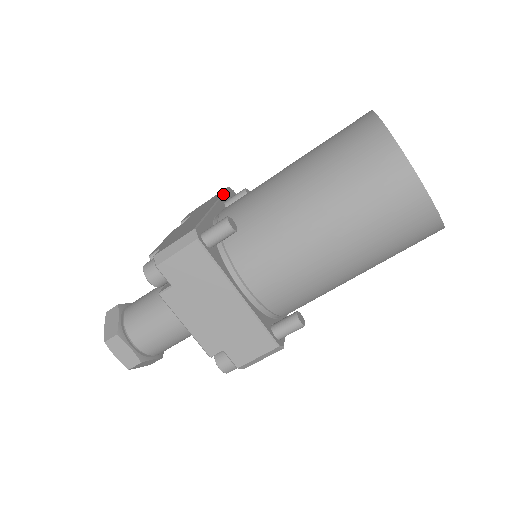
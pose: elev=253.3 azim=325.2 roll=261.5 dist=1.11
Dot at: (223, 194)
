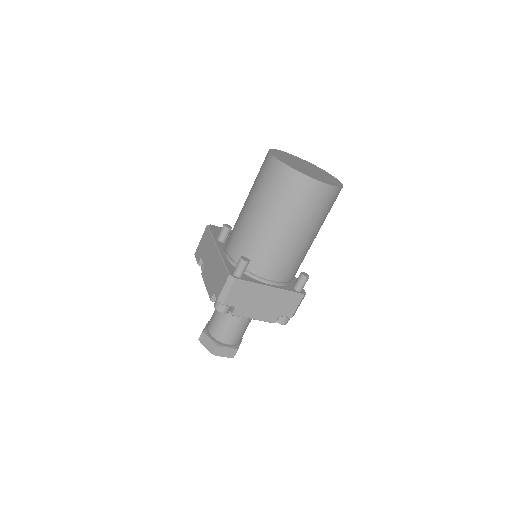
Dot at: (212, 235)
